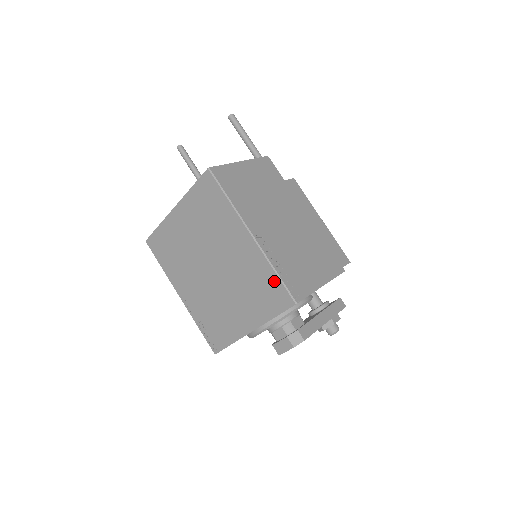
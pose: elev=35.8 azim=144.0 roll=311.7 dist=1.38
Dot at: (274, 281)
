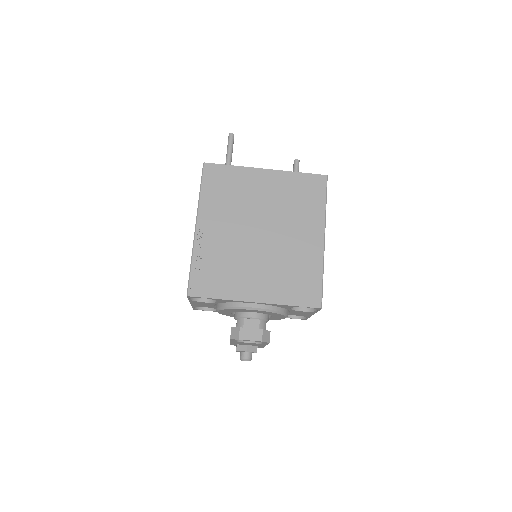
Dot at: (316, 281)
